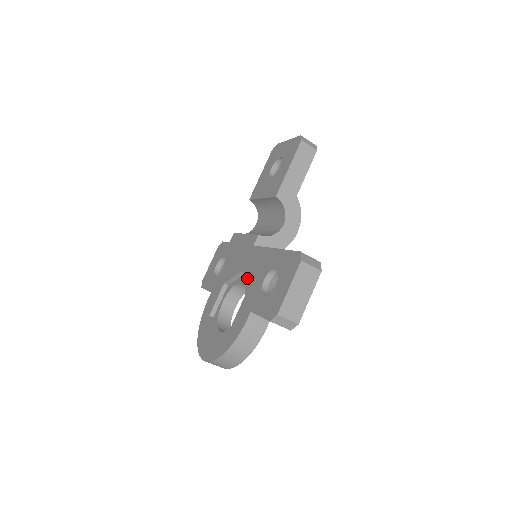
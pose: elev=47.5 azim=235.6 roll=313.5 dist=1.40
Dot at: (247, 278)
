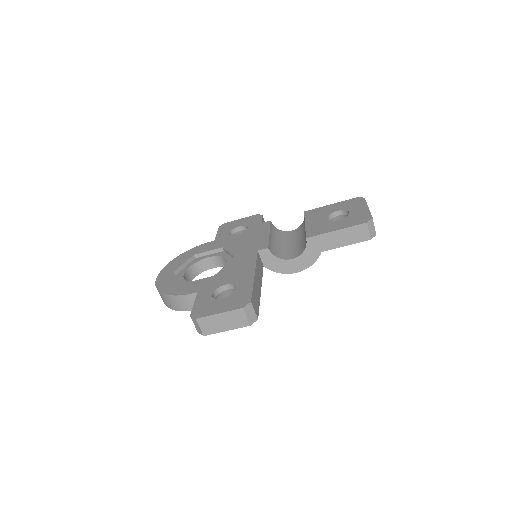
Dot at: (227, 267)
